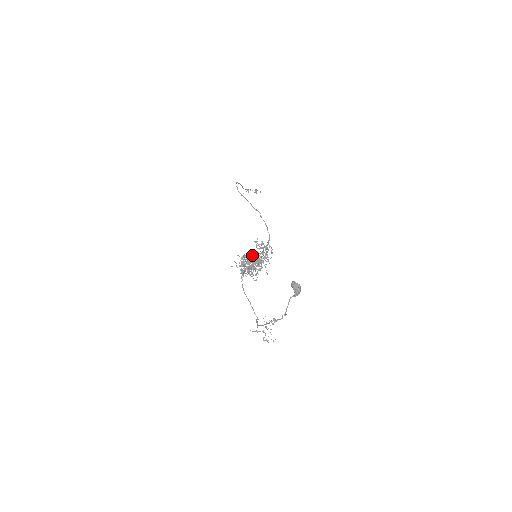
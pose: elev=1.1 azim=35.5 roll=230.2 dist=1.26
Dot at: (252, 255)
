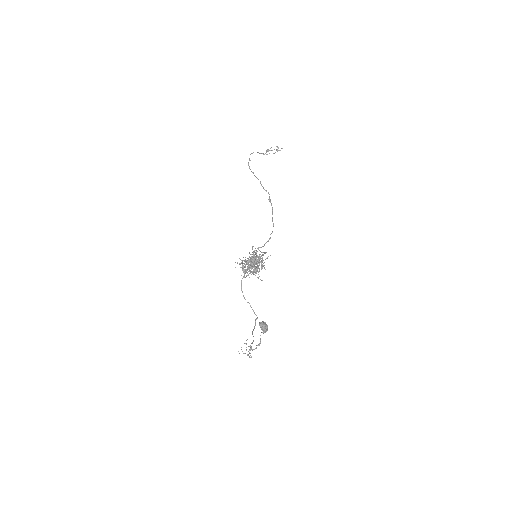
Dot at: occluded
